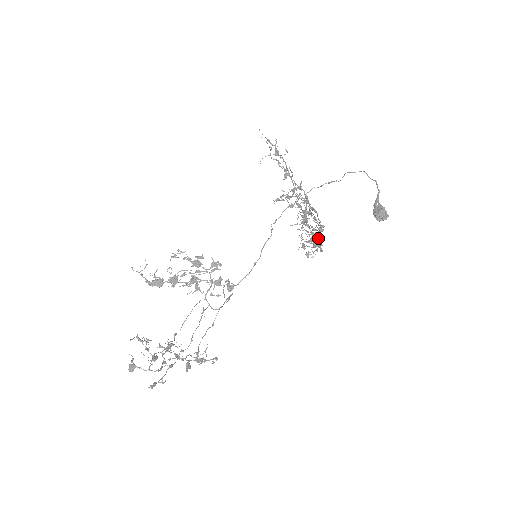
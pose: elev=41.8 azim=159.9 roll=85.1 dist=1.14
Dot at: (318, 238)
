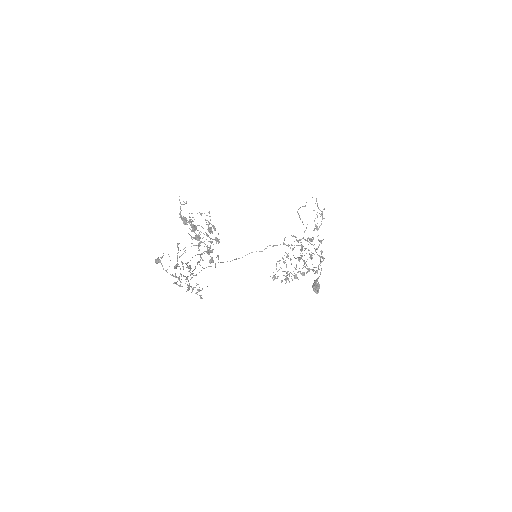
Dot at: (304, 275)
